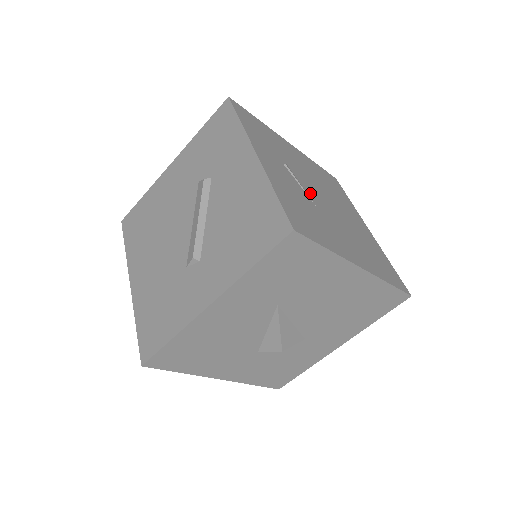
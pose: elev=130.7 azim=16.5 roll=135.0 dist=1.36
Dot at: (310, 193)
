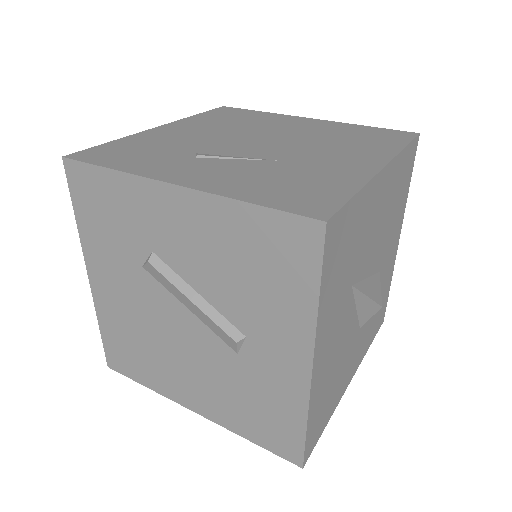
Dot at: (250, 154)
